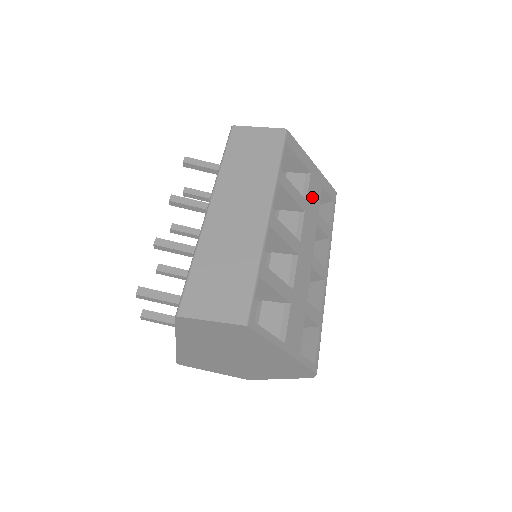
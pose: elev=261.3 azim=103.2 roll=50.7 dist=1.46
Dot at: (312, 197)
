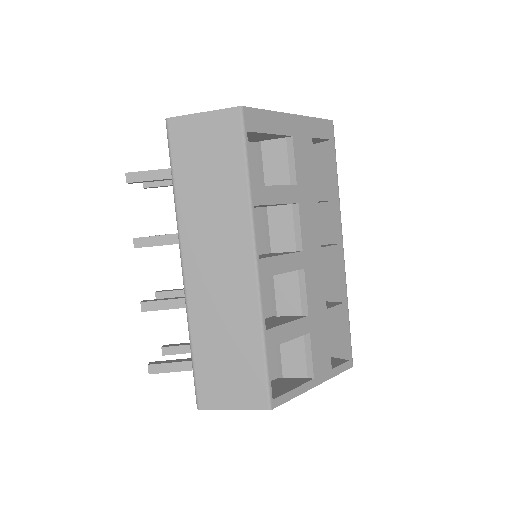
Dot at: (302, 170)
